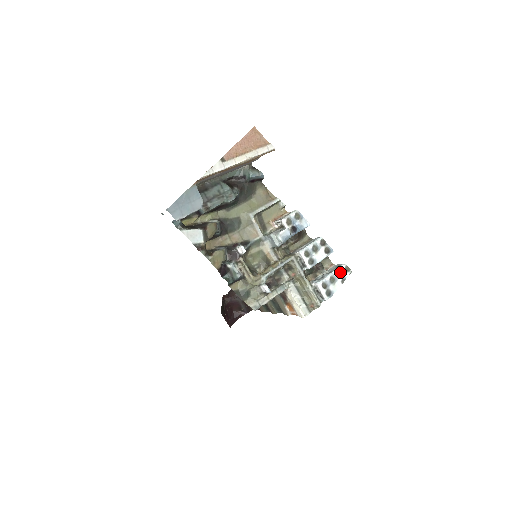
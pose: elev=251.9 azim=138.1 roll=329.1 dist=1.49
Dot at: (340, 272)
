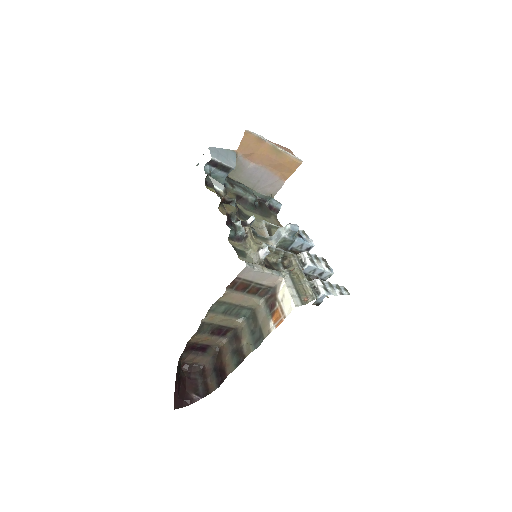
Dot at: (339, 286)
